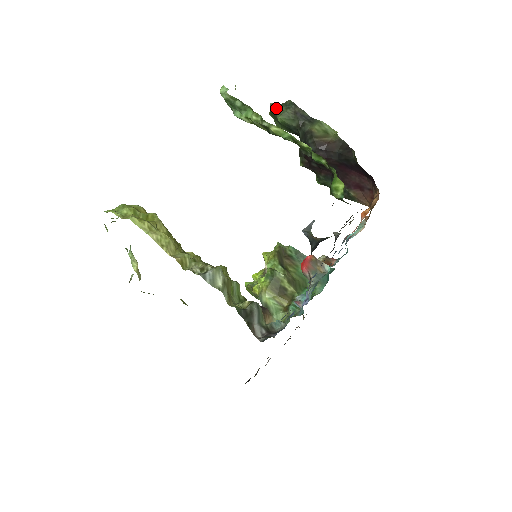
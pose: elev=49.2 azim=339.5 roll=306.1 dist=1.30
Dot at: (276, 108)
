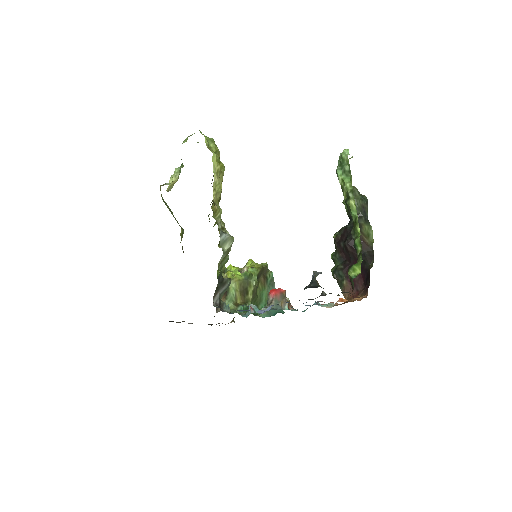
Dot at: (356, 192)
